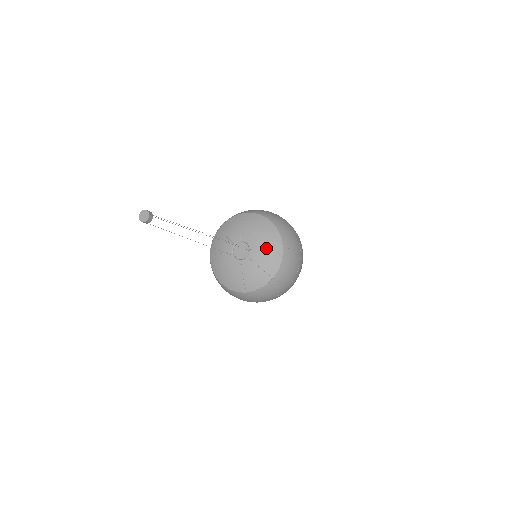
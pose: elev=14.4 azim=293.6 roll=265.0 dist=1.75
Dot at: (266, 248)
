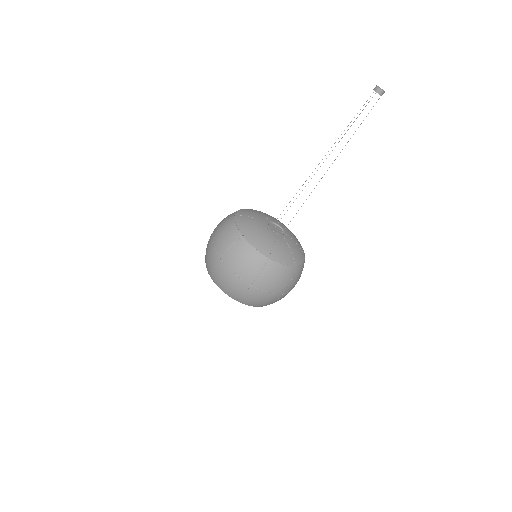
Dot at: (297, 244)
